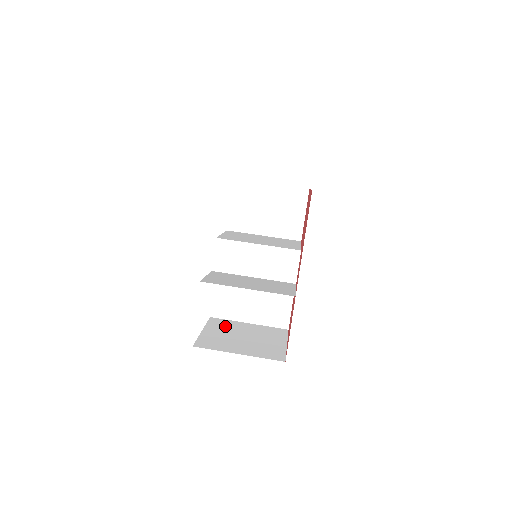
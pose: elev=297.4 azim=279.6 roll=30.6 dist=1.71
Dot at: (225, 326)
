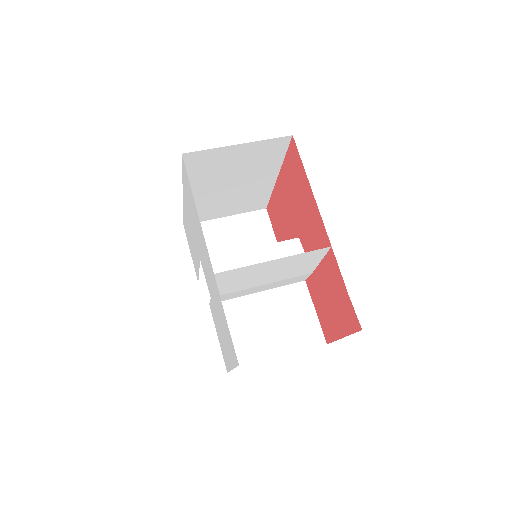
Dot at: occluded
